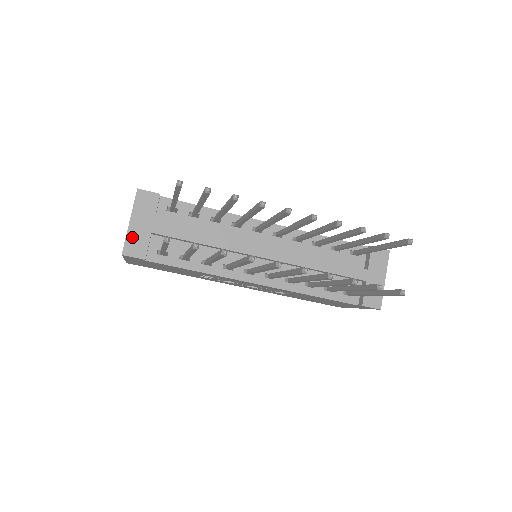
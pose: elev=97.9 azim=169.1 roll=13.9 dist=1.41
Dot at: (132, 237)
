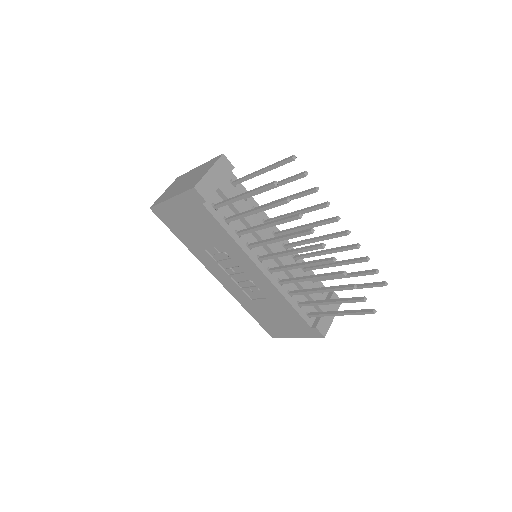
Dot at: (206, 181)
